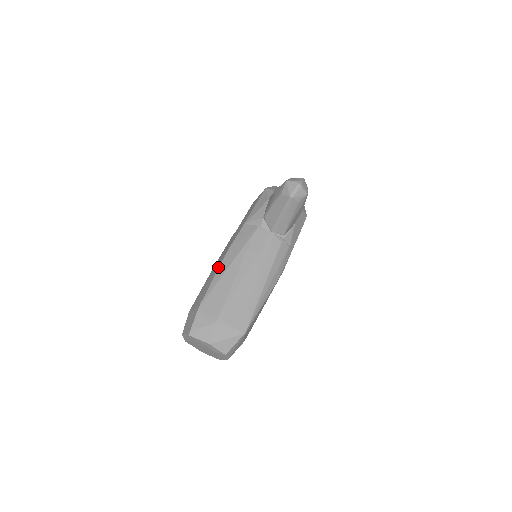
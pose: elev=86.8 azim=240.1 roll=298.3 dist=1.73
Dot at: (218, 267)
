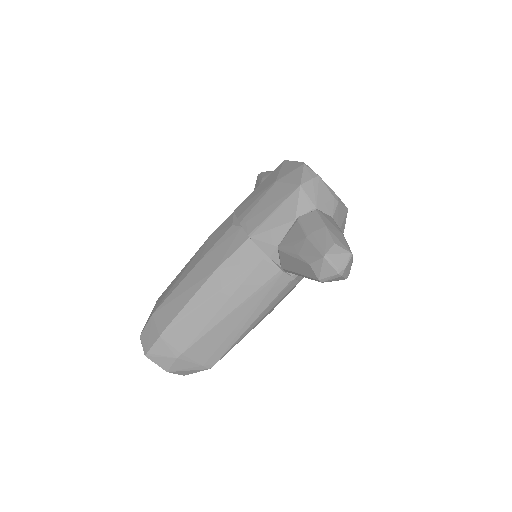
Dot at: (197, 288)
